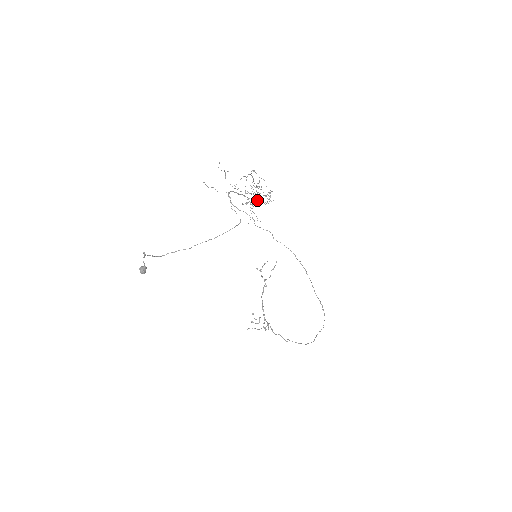
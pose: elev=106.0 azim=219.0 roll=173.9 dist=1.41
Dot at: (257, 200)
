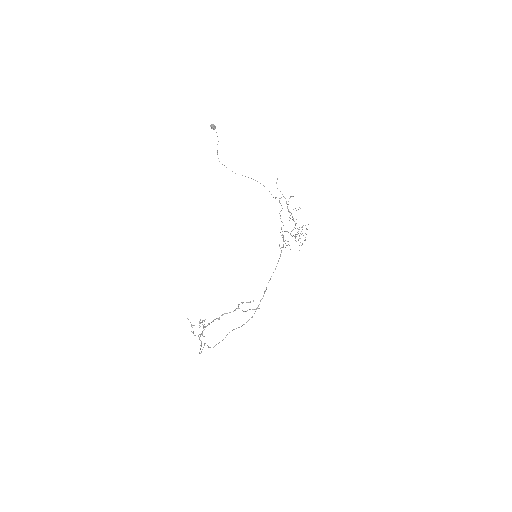
Dot at: (293, 220)
